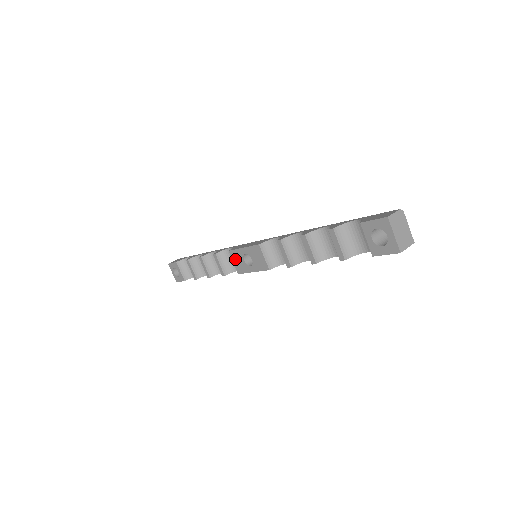
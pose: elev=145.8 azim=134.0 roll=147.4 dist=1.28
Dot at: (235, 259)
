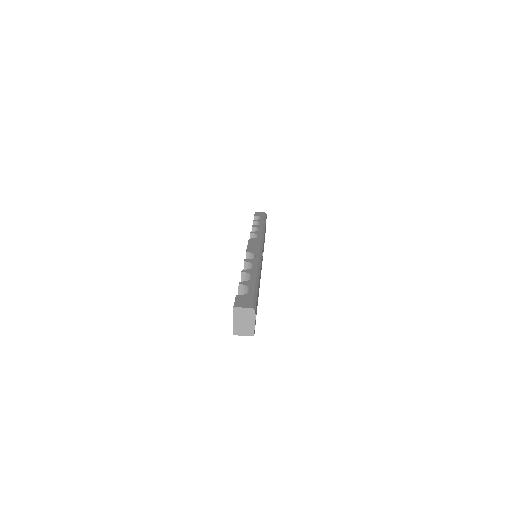
Dot at: occluded
